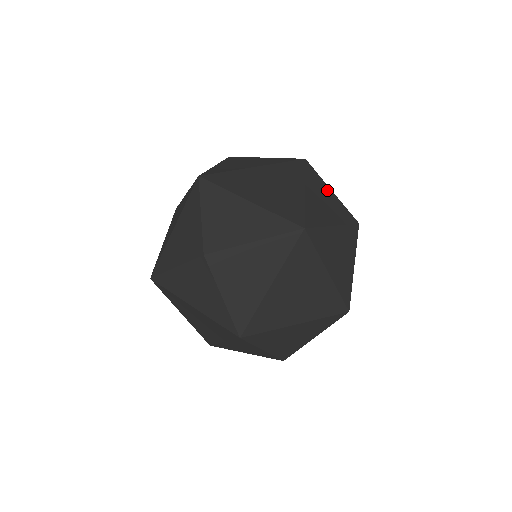
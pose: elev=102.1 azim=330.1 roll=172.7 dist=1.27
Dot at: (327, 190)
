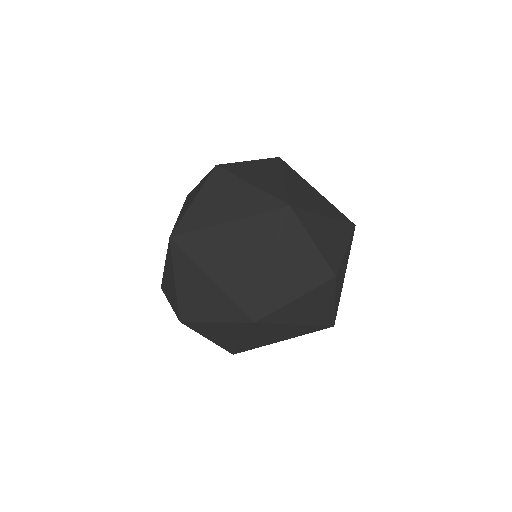
Dot at: occluded
